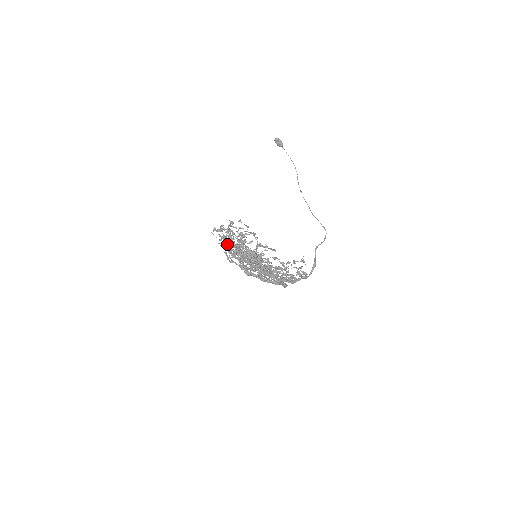
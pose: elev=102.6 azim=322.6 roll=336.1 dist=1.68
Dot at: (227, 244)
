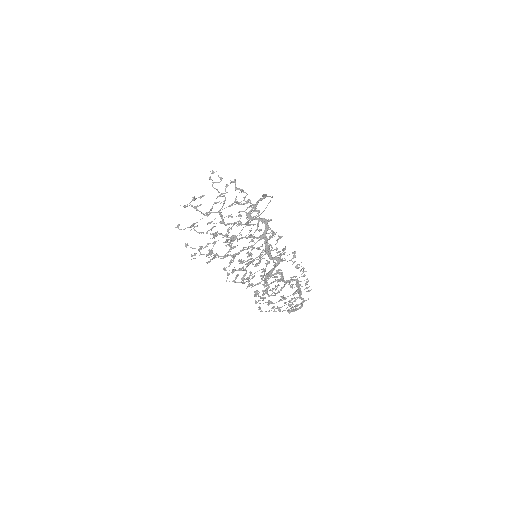
Dot at: (209, 254)
